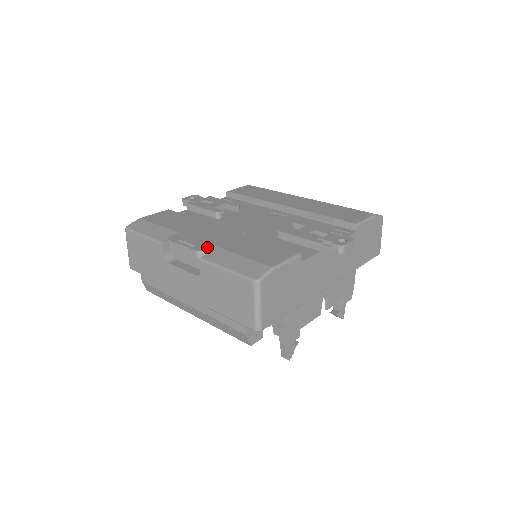
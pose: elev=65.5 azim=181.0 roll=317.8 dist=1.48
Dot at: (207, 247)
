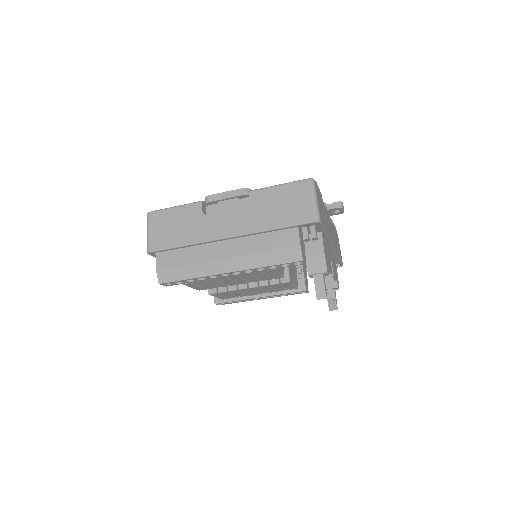
Dot at: occluded
